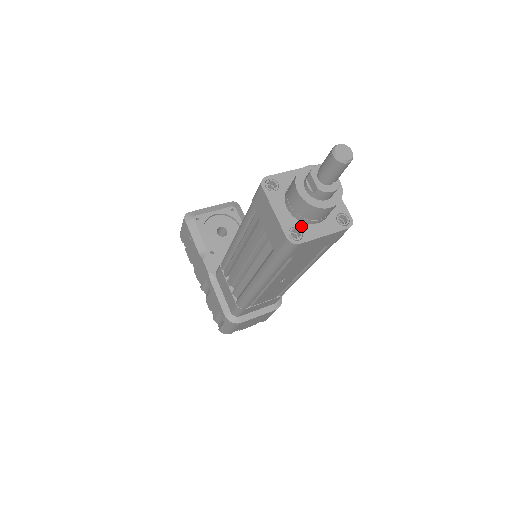
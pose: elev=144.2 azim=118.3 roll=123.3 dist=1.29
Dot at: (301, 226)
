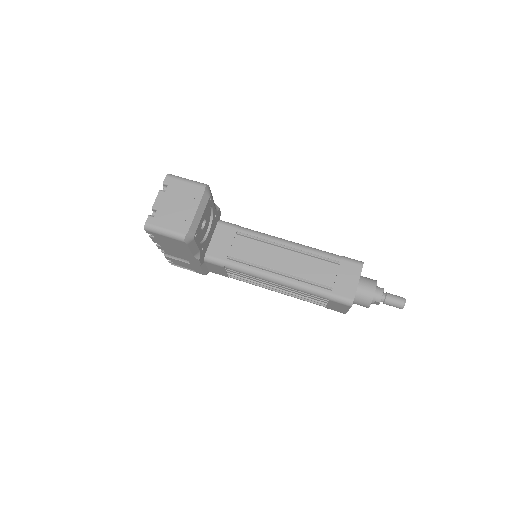
Dot at: occluded
